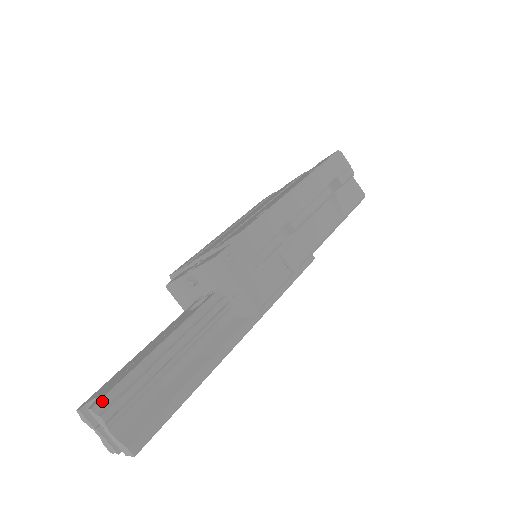
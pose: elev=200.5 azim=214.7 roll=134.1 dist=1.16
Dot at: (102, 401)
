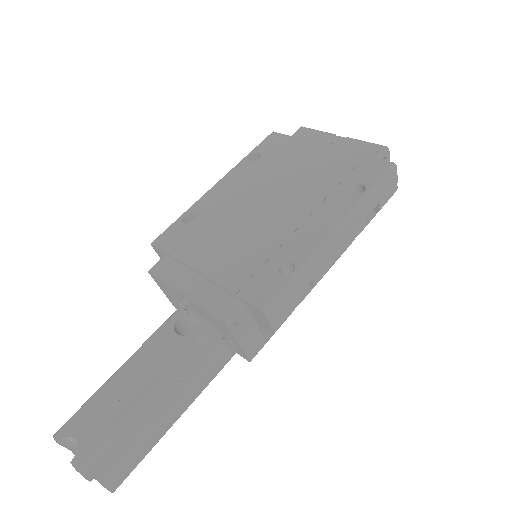
Dot at: (87, 461)
